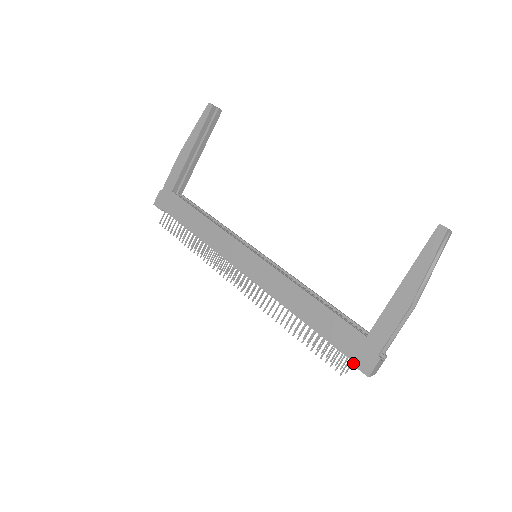
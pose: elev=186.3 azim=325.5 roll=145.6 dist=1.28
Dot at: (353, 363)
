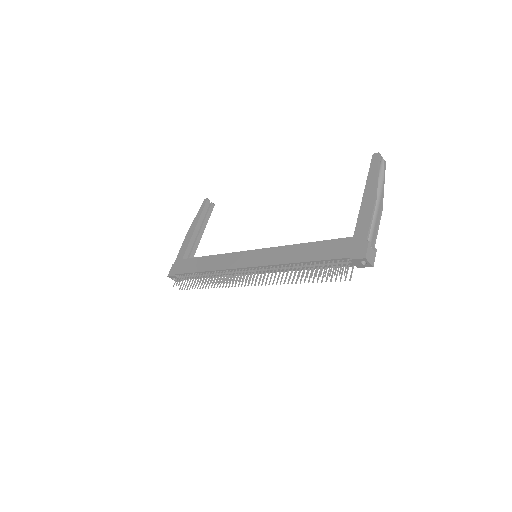
Dot at: (350, 258)
